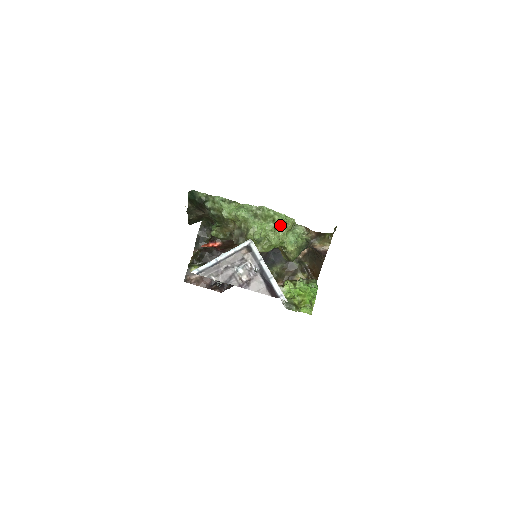
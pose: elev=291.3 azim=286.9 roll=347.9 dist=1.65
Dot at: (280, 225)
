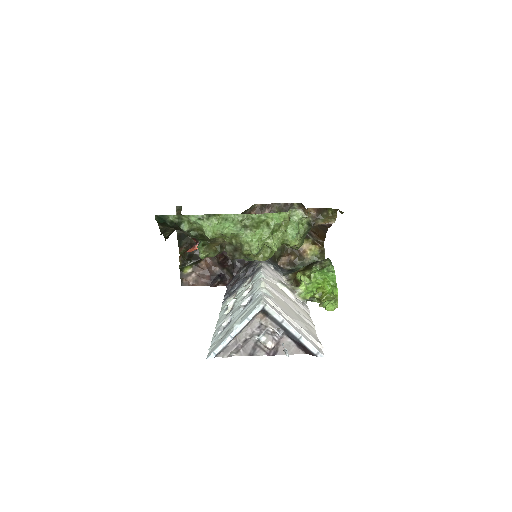
Dot at: (276, 227)
